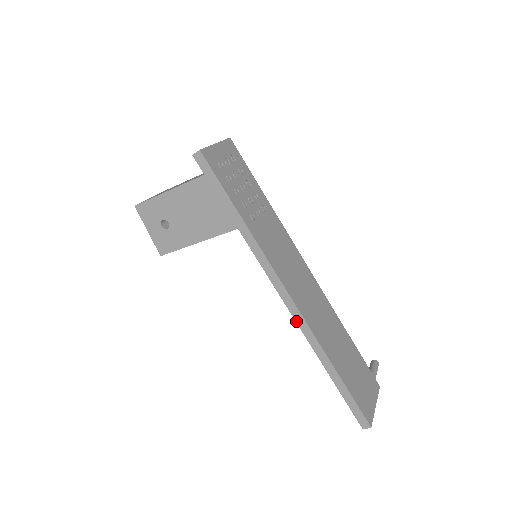
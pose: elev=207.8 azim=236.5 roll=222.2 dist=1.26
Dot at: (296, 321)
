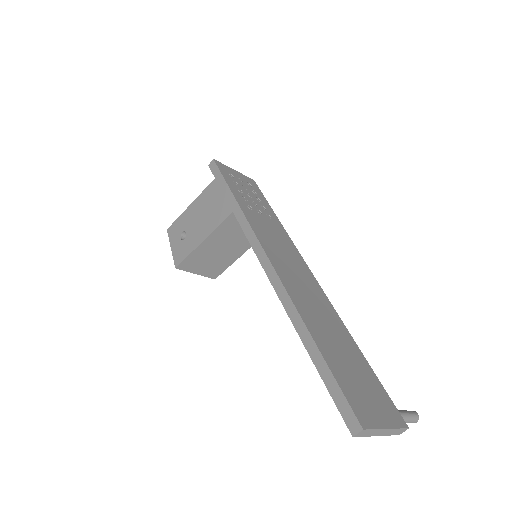
Dot at: (273, 286)
